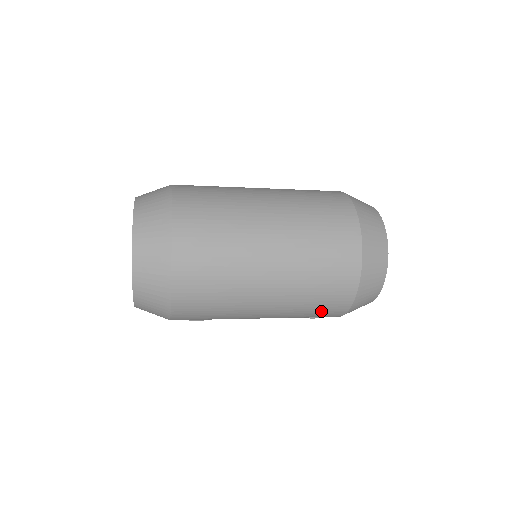
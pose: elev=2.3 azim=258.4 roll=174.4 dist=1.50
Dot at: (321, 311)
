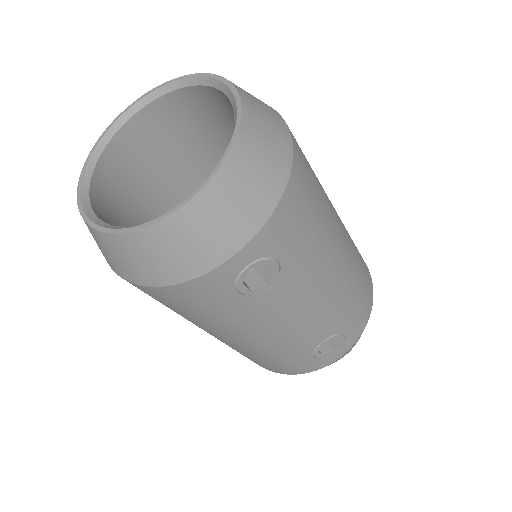
Dot at: (360, 303)
